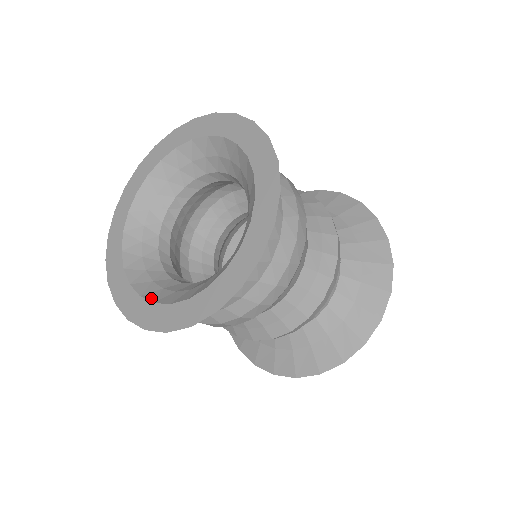
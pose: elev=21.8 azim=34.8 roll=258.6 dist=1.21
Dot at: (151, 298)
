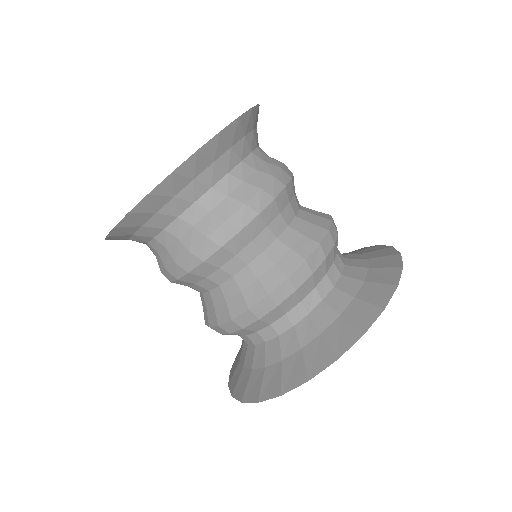
Dot at: occluded
